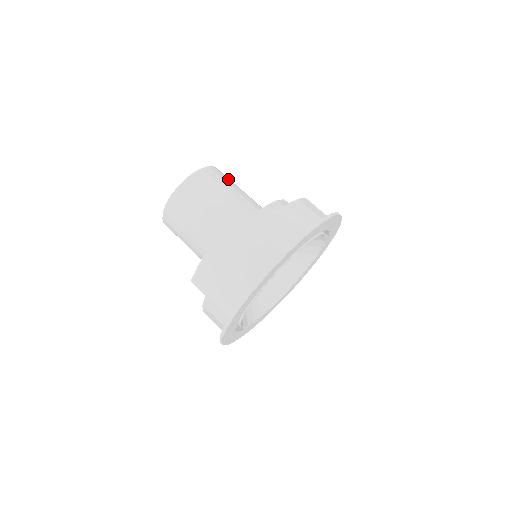
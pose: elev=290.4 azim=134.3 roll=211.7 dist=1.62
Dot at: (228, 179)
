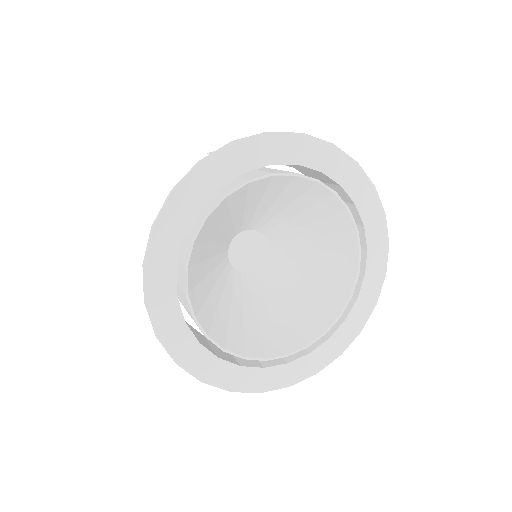
Dot at: occluded
